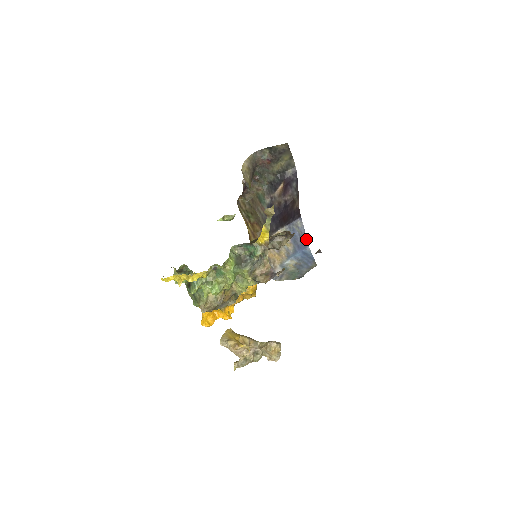
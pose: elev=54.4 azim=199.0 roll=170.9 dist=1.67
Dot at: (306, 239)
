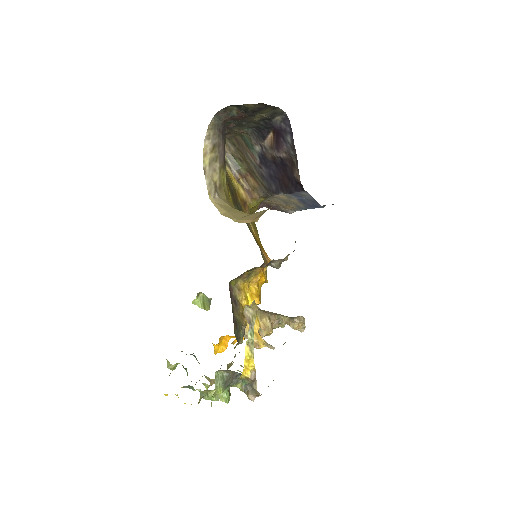
Dot at: (318, 203)
